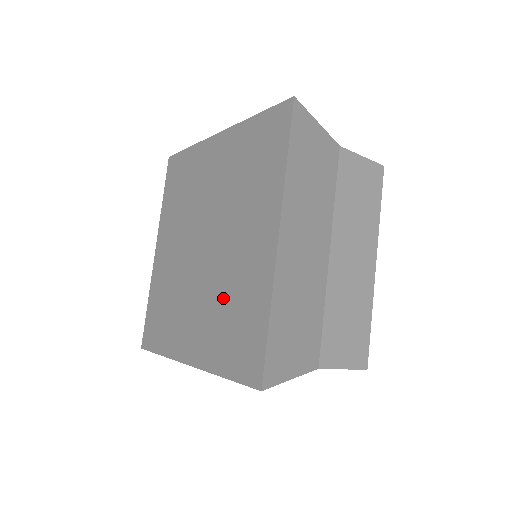
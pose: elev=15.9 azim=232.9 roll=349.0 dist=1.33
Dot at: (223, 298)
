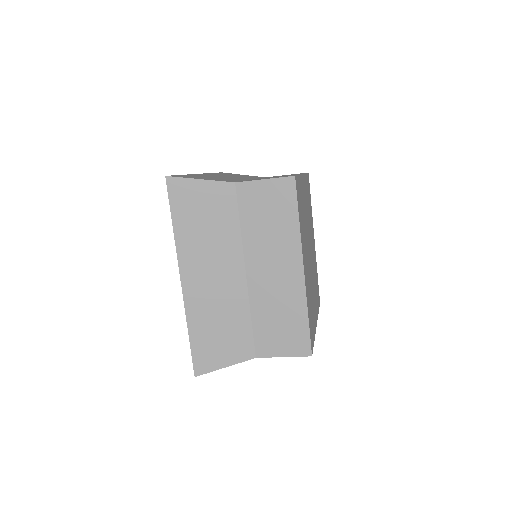
Dot at: occluded
